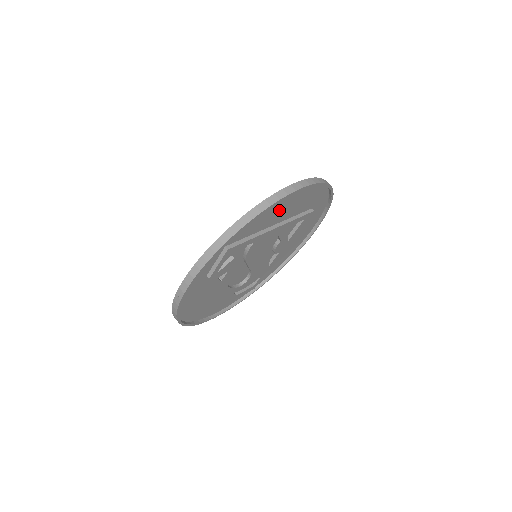
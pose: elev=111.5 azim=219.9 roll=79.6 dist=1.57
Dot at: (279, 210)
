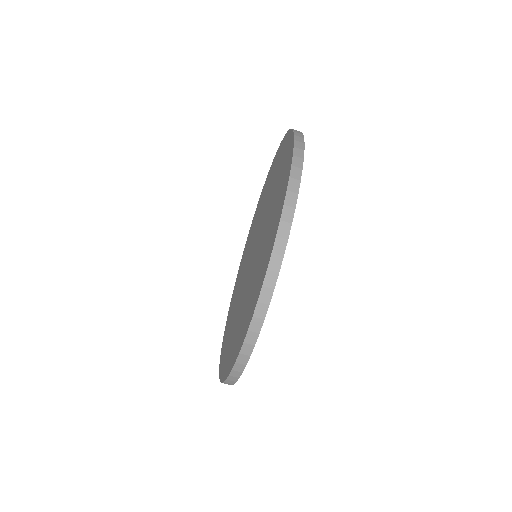
Dot at: occluded
